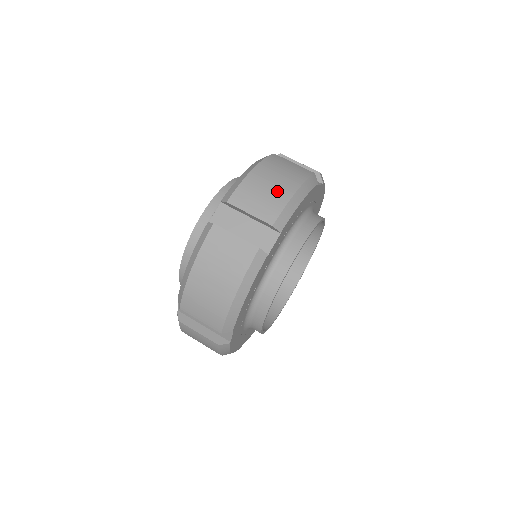
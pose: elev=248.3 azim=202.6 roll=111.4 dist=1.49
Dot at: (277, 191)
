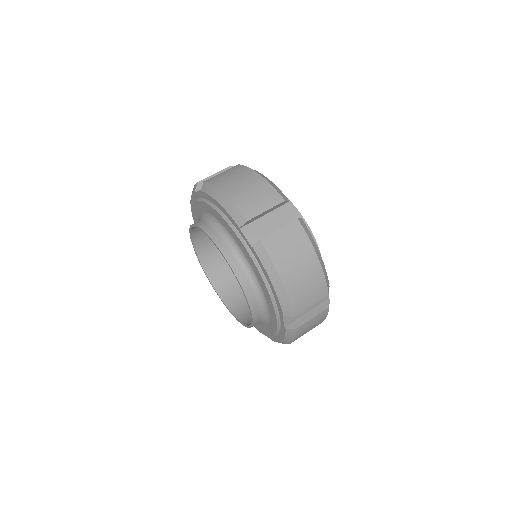
Dot at: (255, 186)
